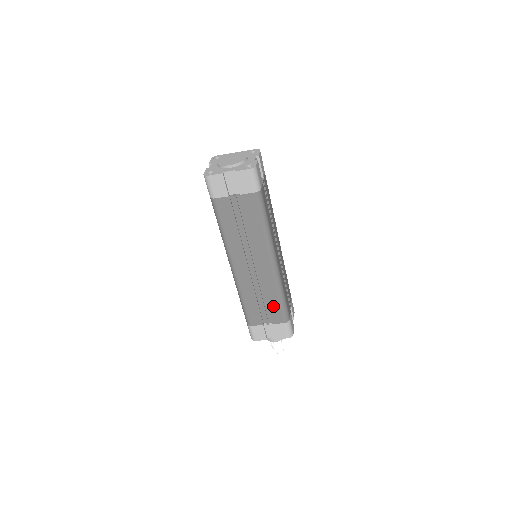
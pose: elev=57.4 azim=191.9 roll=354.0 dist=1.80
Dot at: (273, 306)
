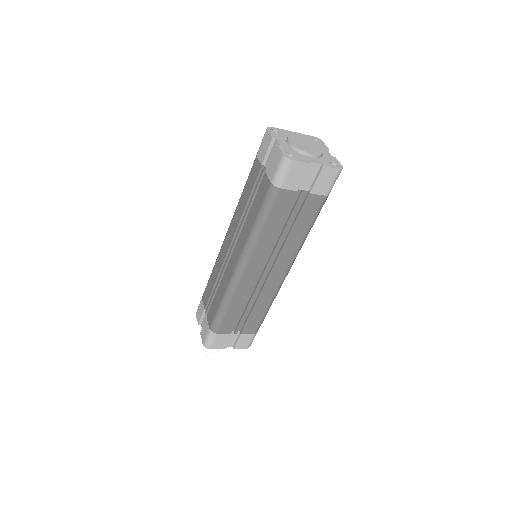
Dot at: (255, 316)
